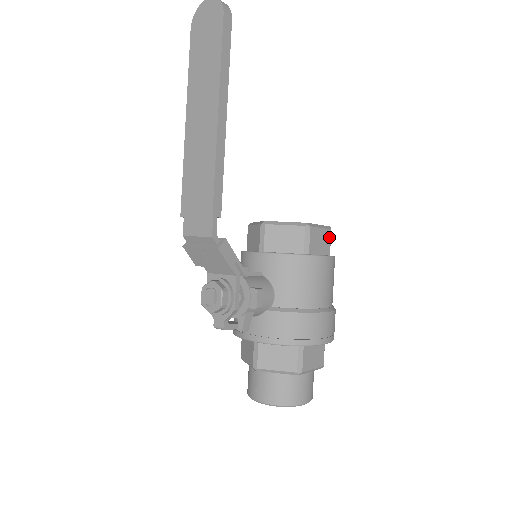
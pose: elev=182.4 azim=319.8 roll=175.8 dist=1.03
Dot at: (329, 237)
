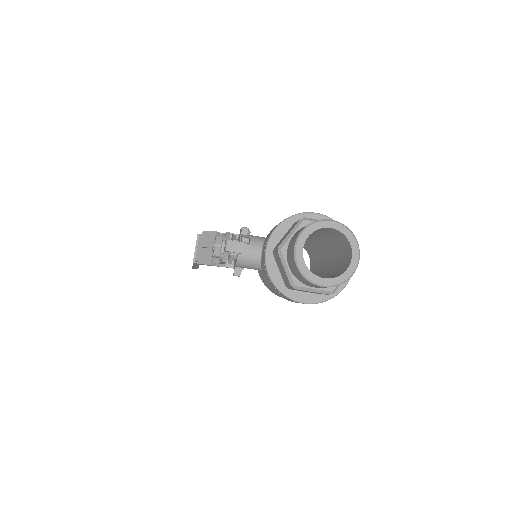
Dot at: occluded
